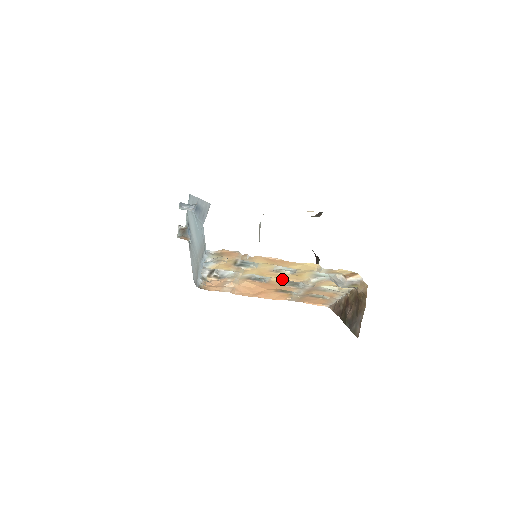
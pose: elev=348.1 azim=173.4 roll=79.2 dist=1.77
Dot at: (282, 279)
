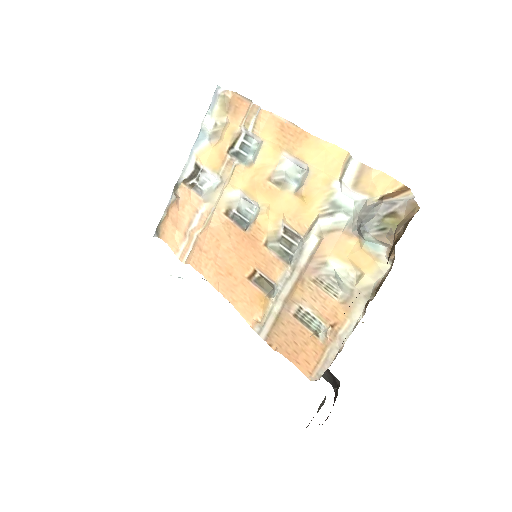
Dot at: (275, 218)
